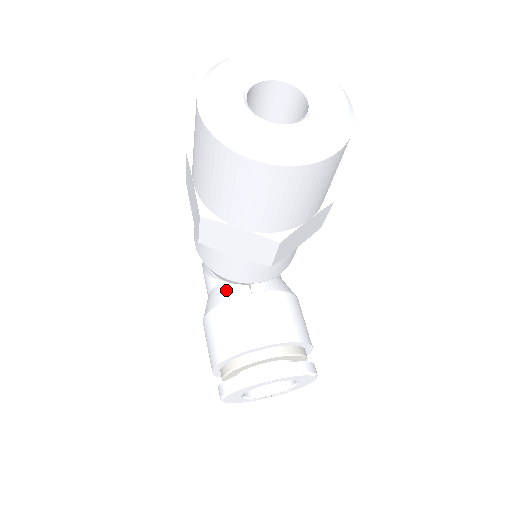
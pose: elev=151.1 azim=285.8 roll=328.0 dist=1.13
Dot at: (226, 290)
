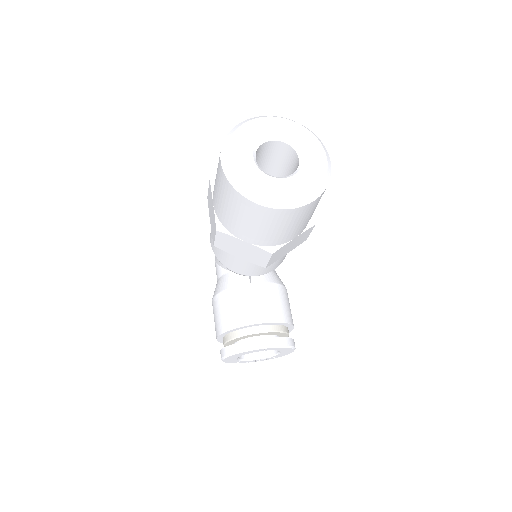
Dot at: (231, 279)
